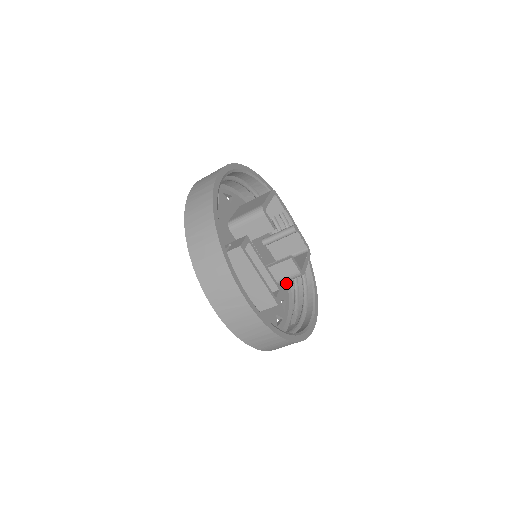
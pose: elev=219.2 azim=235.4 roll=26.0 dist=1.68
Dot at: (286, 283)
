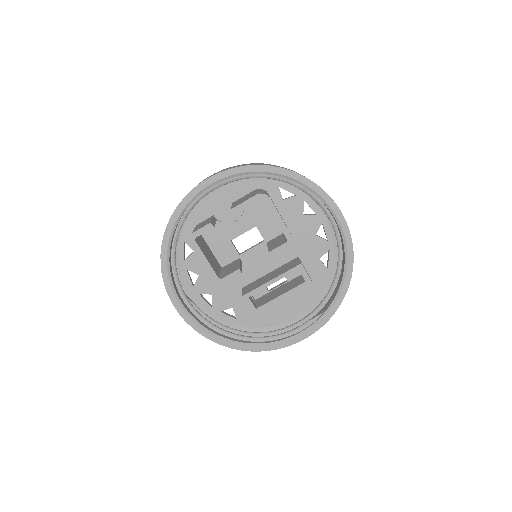
Dot at: (286, 185)
